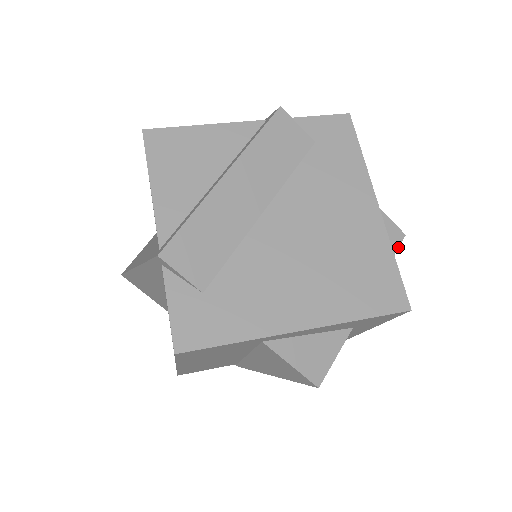
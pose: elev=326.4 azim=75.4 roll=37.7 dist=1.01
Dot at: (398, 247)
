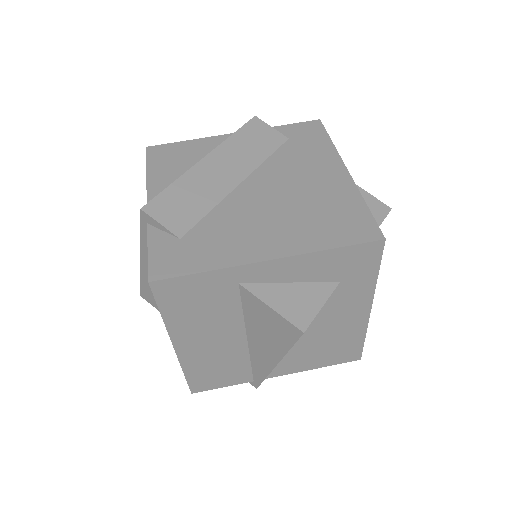
Dot at: (384, 218)
